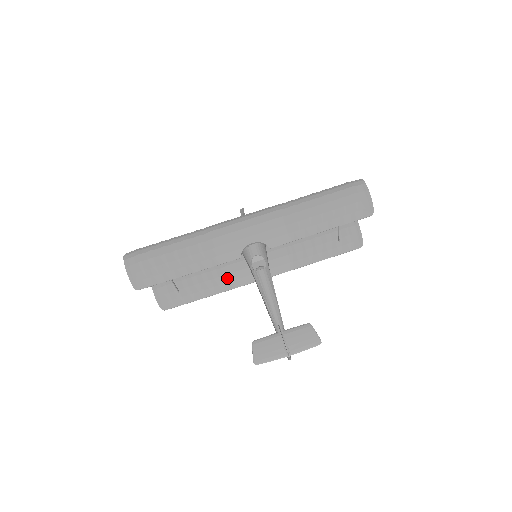
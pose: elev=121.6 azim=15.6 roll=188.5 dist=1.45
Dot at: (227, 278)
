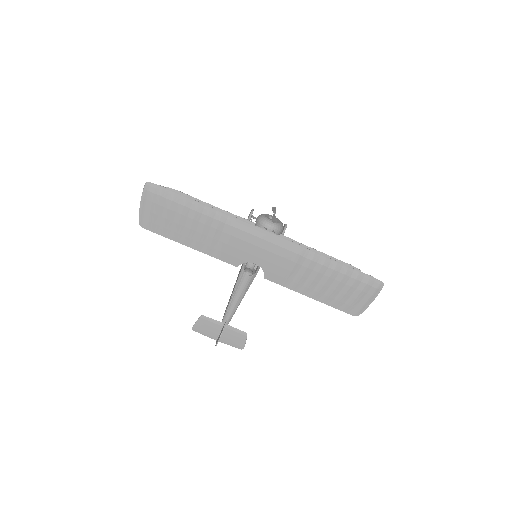
Dot at: occluded
